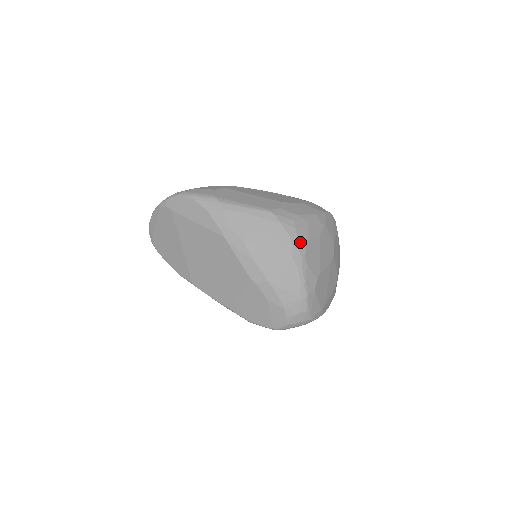
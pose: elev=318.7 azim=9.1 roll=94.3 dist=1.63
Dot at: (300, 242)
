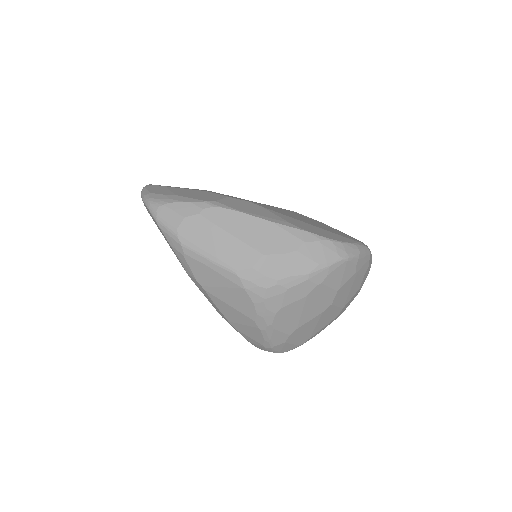
Dot at: (267, 311)
